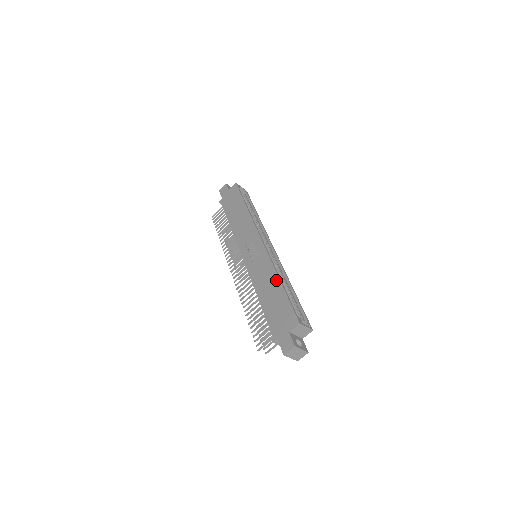
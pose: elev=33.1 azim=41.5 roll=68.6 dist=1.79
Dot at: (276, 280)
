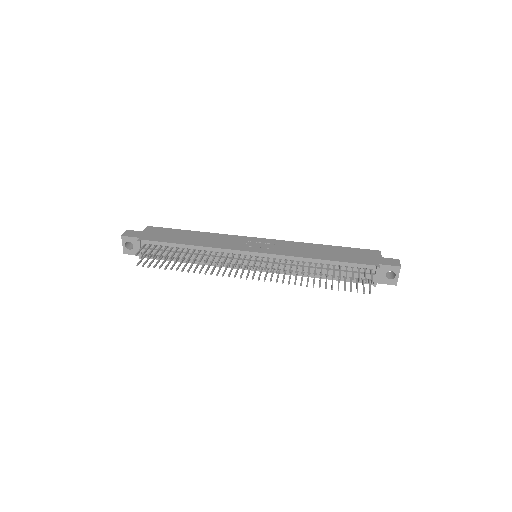
Dot at: (319, 245)
